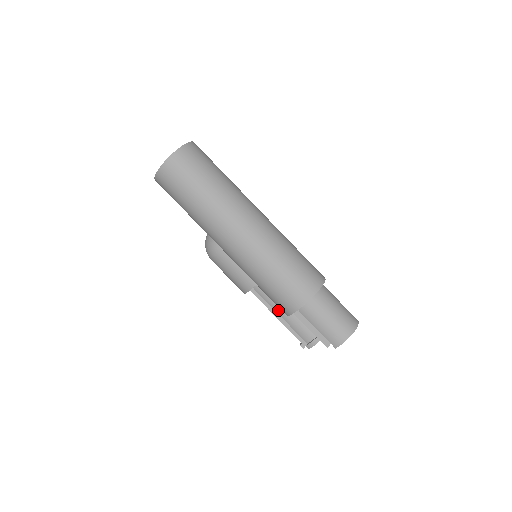
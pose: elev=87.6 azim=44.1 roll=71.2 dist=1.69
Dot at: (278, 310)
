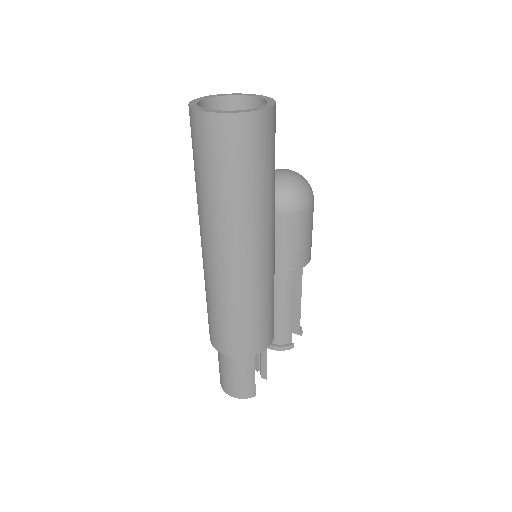
Dot at: occluded
